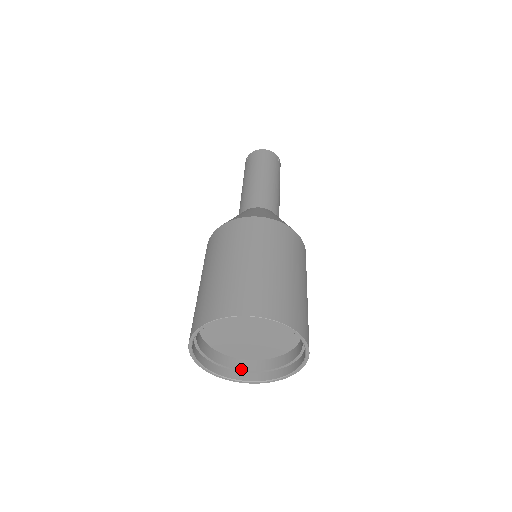
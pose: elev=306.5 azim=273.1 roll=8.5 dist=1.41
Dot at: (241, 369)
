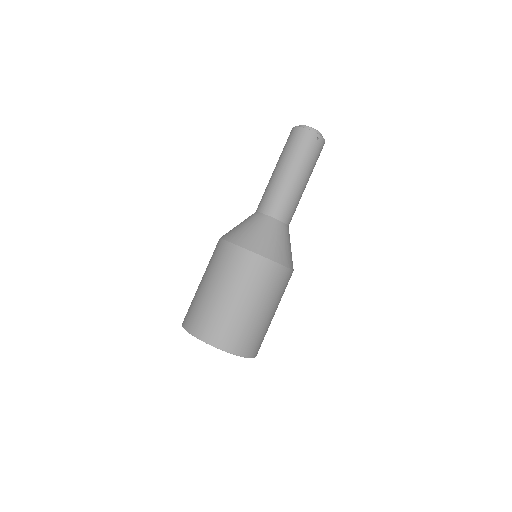
Dot at: occluded
